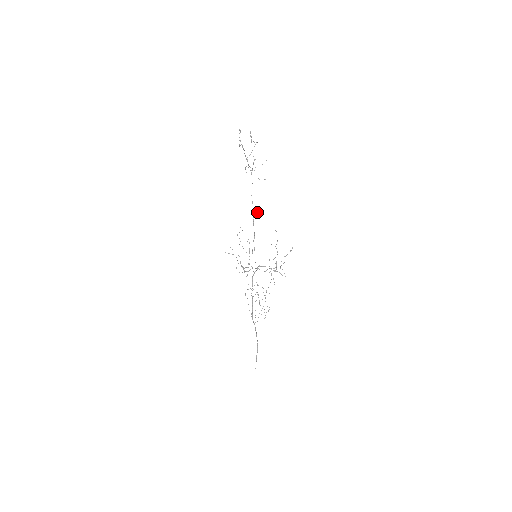
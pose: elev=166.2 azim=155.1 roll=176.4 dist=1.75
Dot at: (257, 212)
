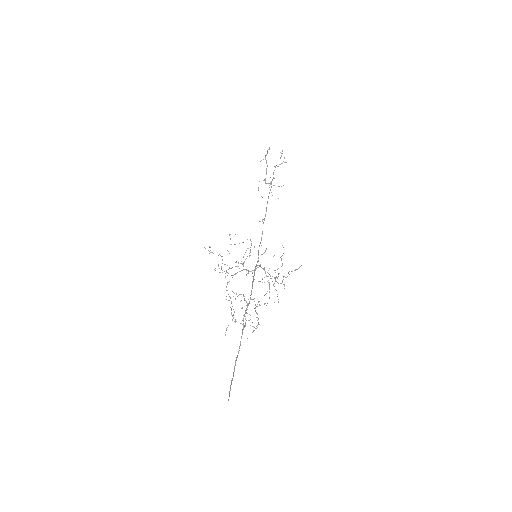
Dot at: occluded
